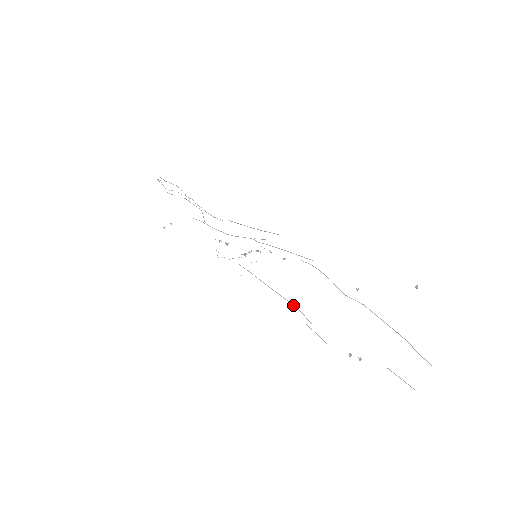
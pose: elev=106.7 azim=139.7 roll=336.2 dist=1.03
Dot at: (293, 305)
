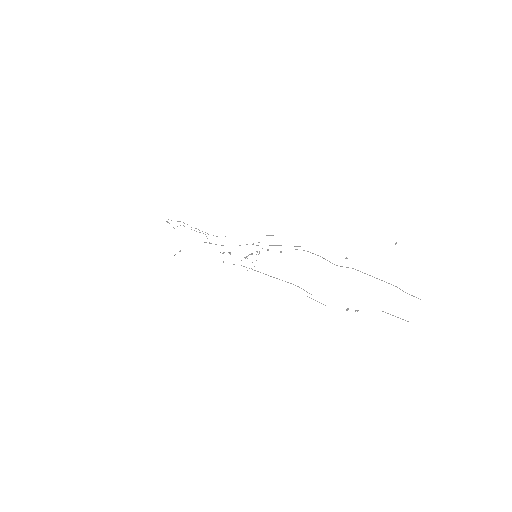
Dot at: (293, 284)
